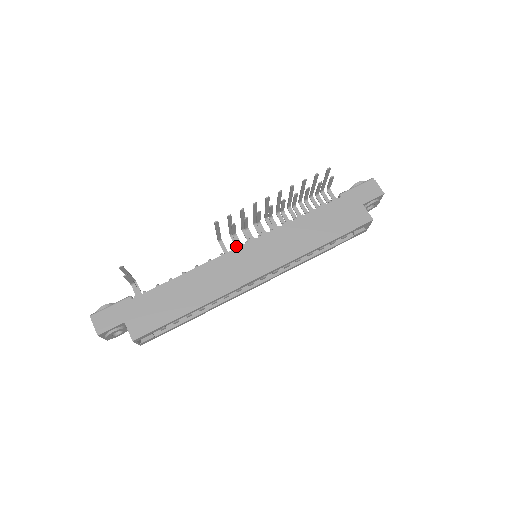
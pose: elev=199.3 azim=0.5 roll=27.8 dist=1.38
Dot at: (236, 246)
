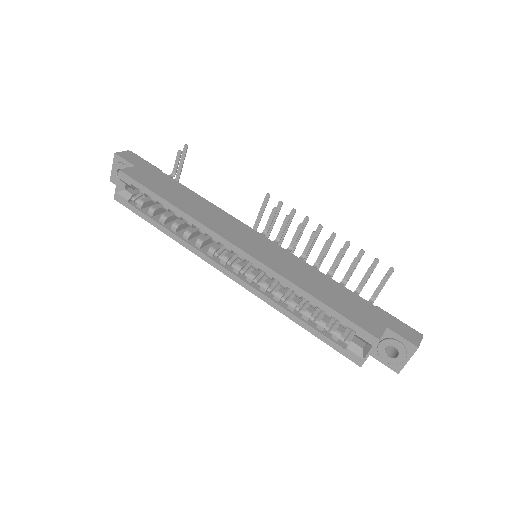
Dot at: occluded
